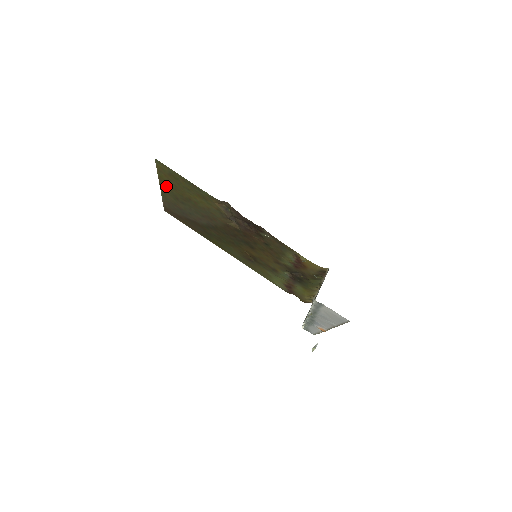
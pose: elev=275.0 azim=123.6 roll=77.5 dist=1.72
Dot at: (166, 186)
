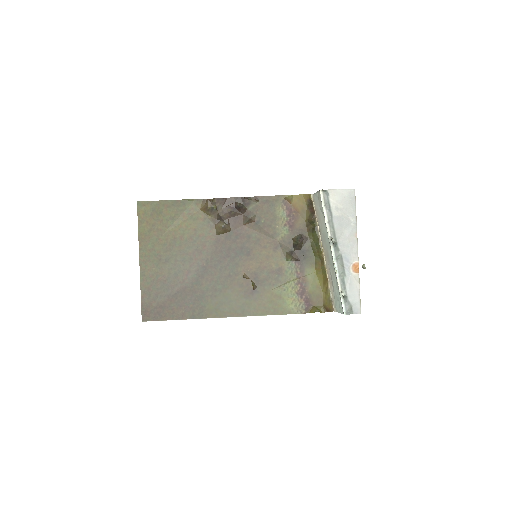
Dot at: (147, 246)
